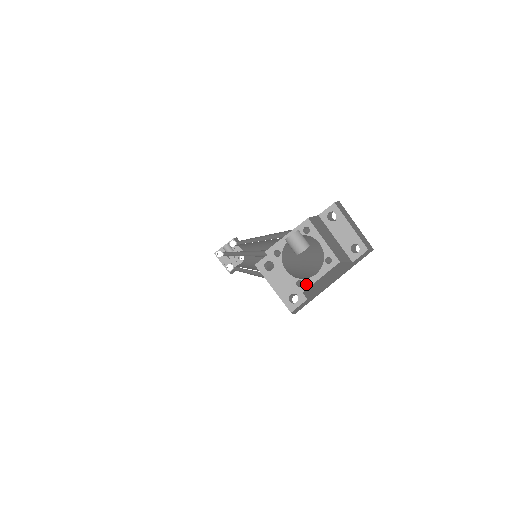
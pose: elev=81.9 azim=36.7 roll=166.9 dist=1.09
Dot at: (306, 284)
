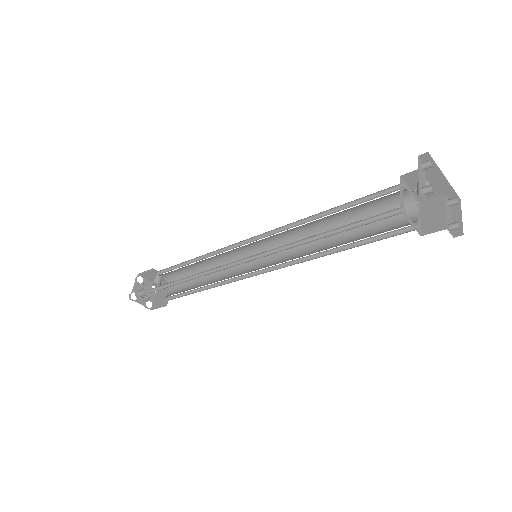
Dot at: (405, 215)
